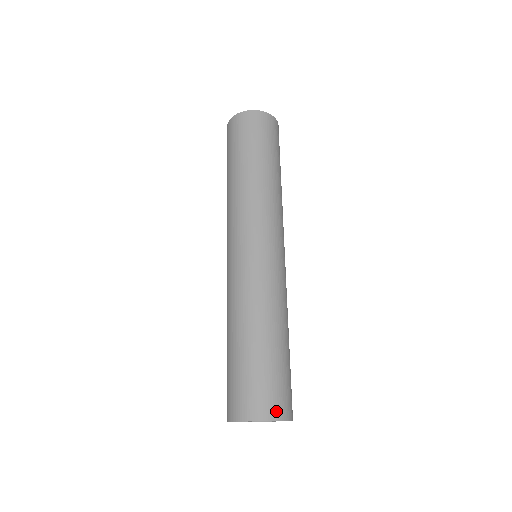
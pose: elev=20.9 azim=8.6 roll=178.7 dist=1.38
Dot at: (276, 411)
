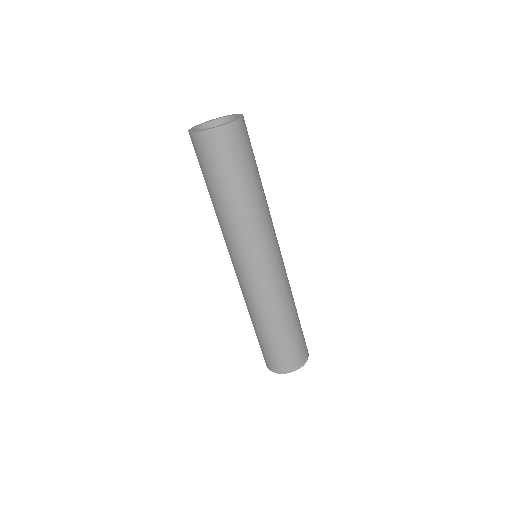
Dot at: (307, 355)
